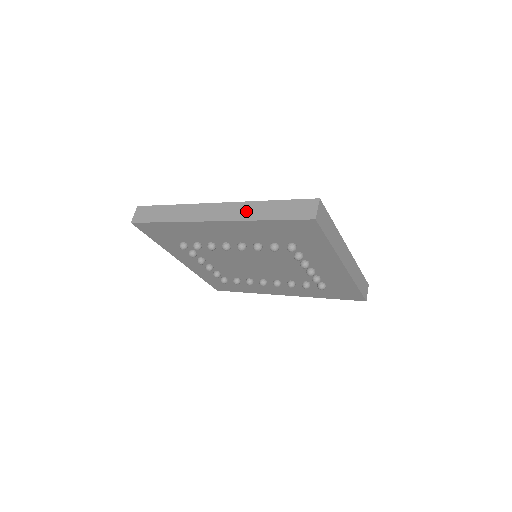
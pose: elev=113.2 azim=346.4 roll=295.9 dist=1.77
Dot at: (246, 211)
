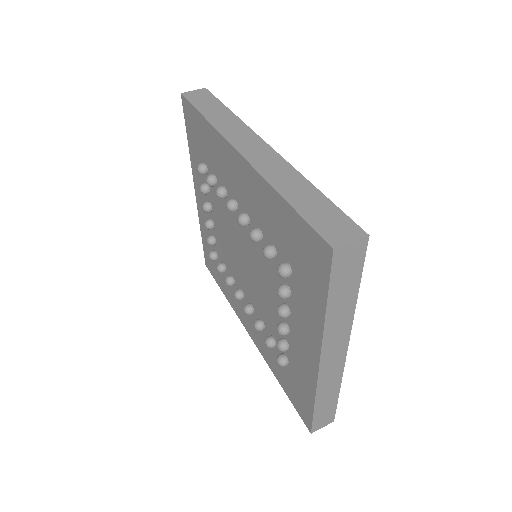
Dot at: (279, 173)
